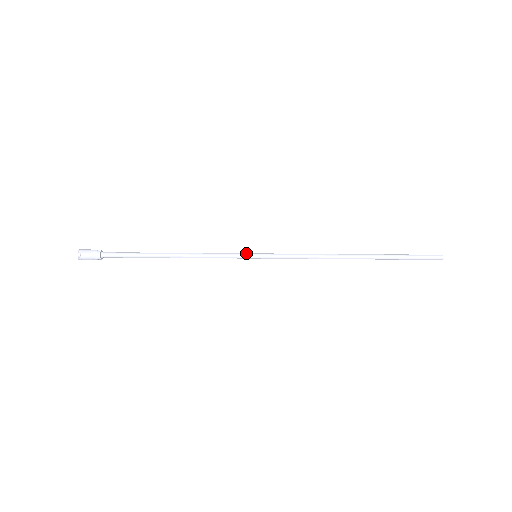
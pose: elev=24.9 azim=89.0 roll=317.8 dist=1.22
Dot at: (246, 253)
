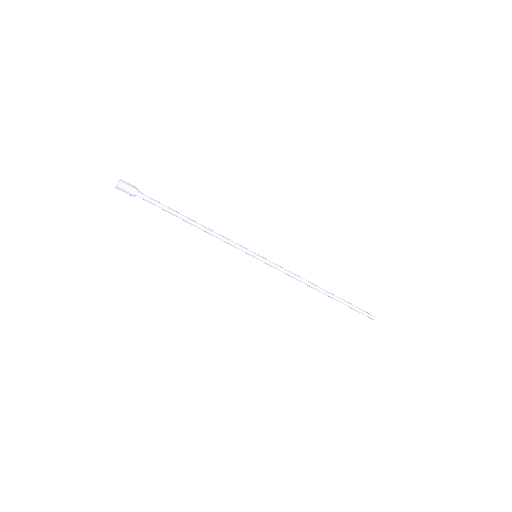
Dot at: occluded
